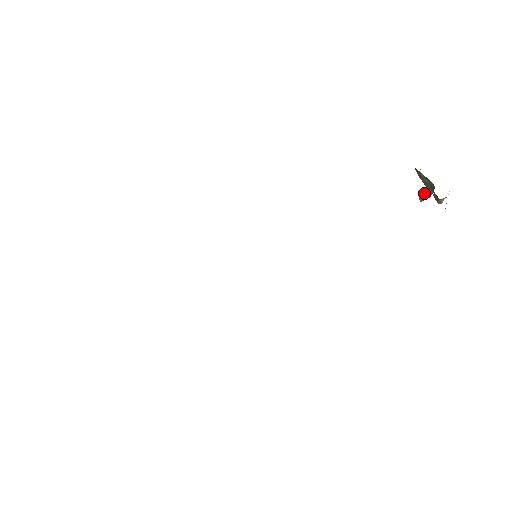
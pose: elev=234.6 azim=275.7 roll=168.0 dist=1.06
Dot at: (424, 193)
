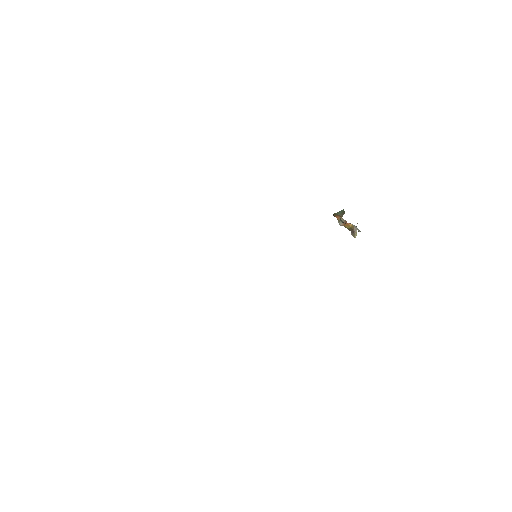
Dot at: occluded
